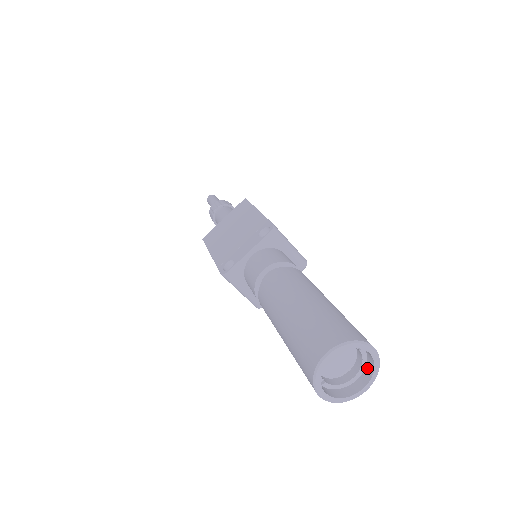
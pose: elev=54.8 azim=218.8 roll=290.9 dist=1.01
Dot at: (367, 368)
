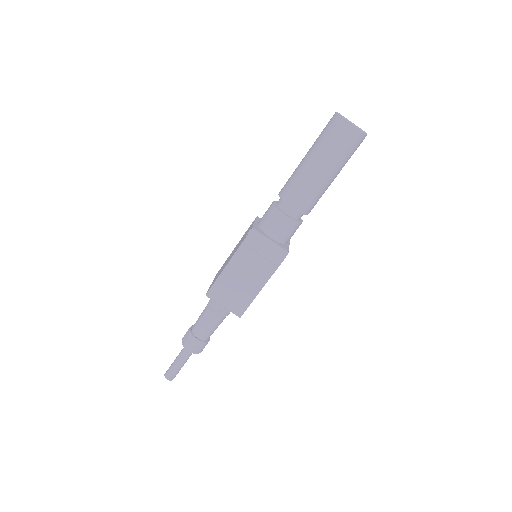
Dot at: occluded
